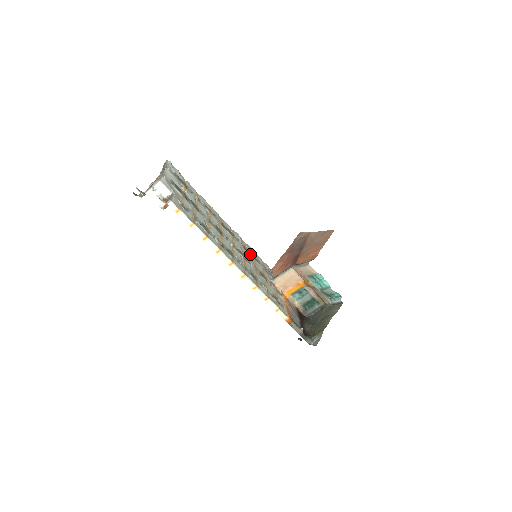
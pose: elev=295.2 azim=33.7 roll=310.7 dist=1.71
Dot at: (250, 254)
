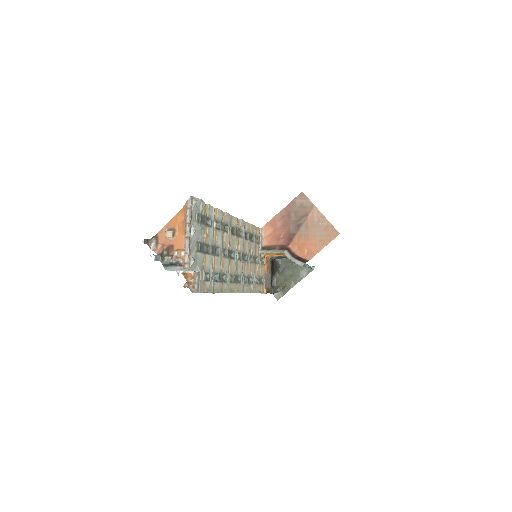
Dot at: (249, 240)
